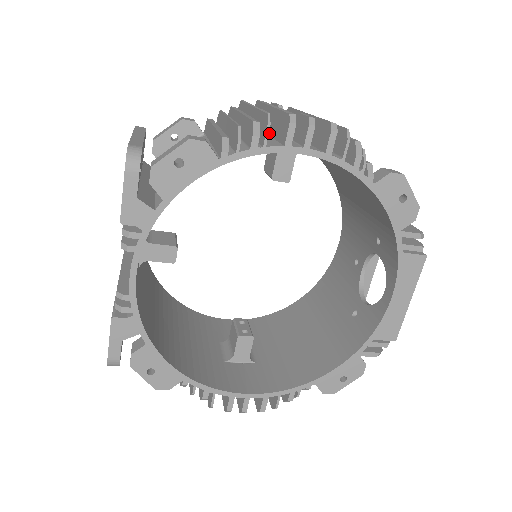
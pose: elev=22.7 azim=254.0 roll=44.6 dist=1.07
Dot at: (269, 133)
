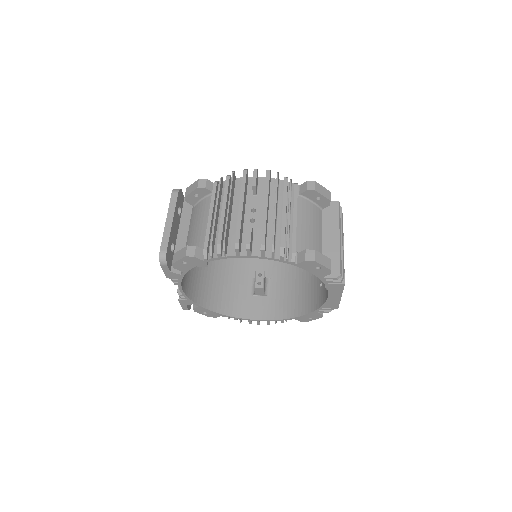
Dot at: occluded
